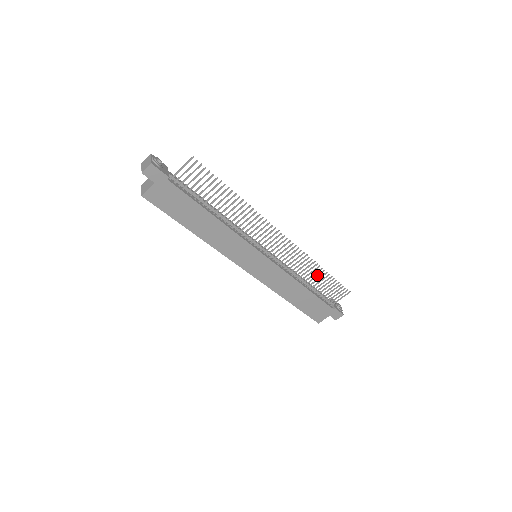
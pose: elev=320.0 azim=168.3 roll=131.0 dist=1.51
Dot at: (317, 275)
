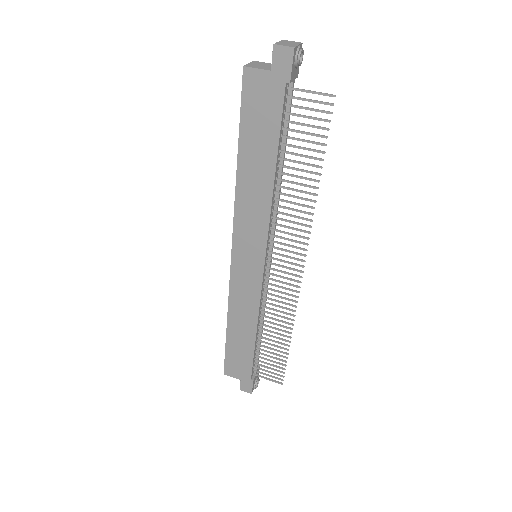
Dot at: (279, 337)
